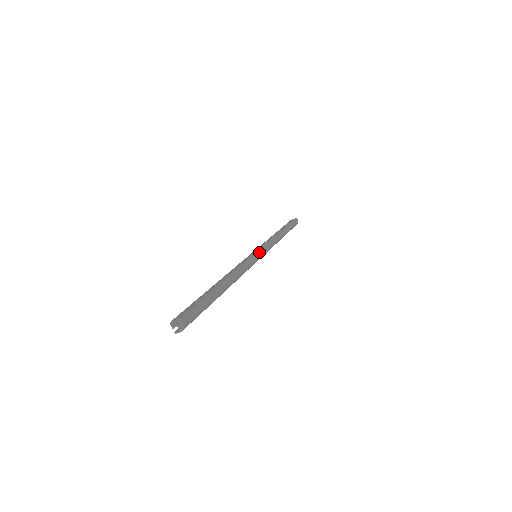
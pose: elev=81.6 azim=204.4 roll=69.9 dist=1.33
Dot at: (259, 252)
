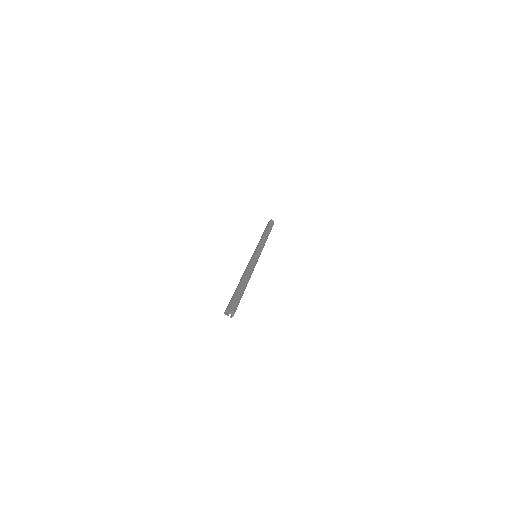
Dot at: (257, 252)
